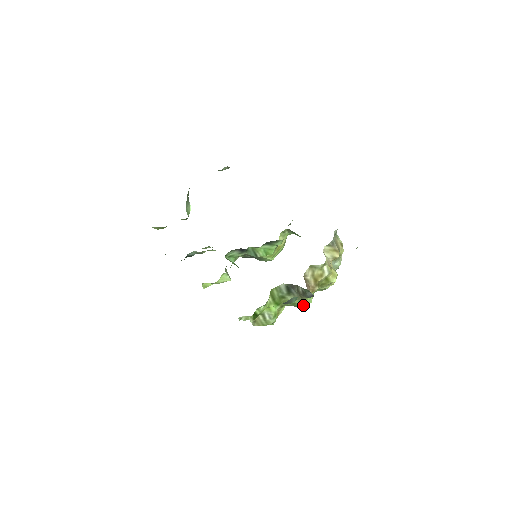
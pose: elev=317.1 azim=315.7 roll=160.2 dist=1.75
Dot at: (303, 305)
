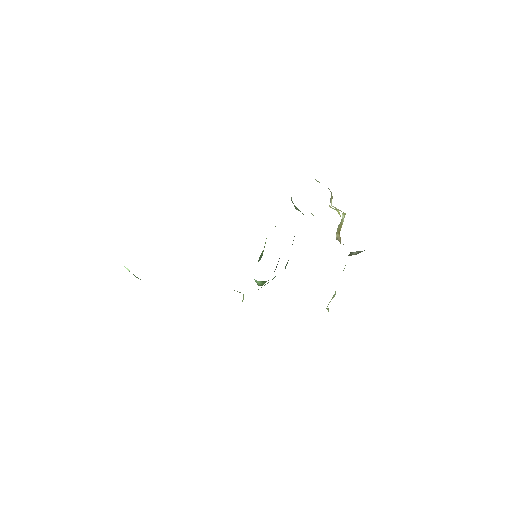
Dot at: occluded
